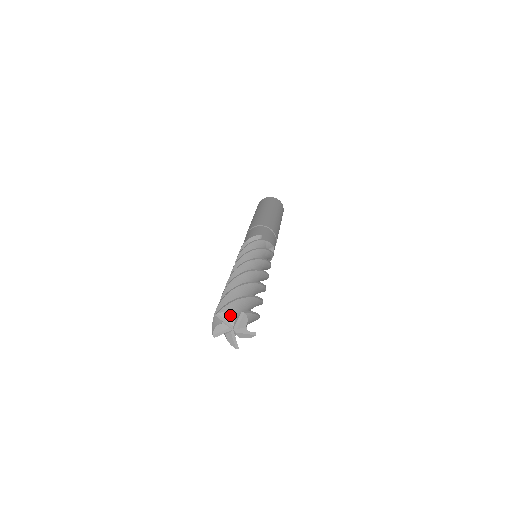
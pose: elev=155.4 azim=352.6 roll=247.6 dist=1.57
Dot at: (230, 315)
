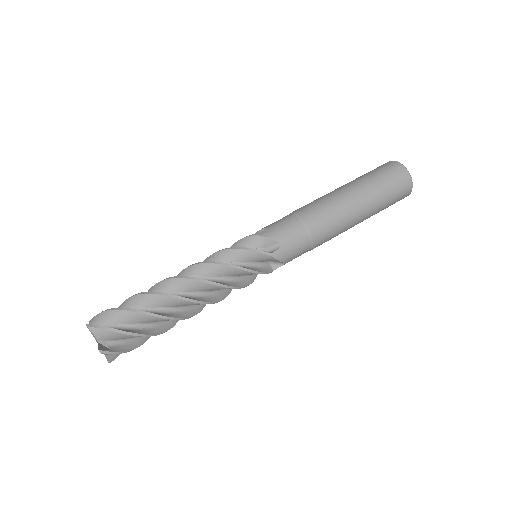
Dot at: occluded
